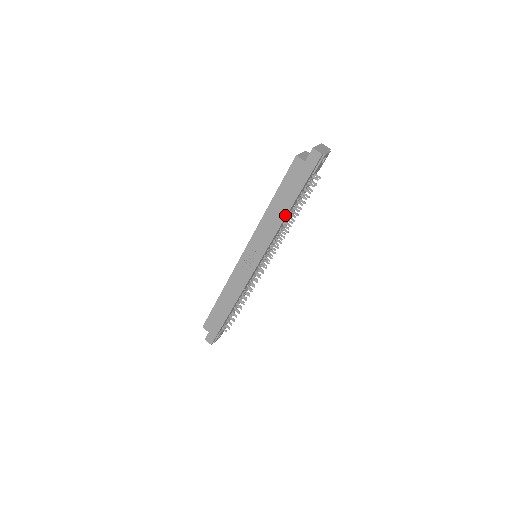
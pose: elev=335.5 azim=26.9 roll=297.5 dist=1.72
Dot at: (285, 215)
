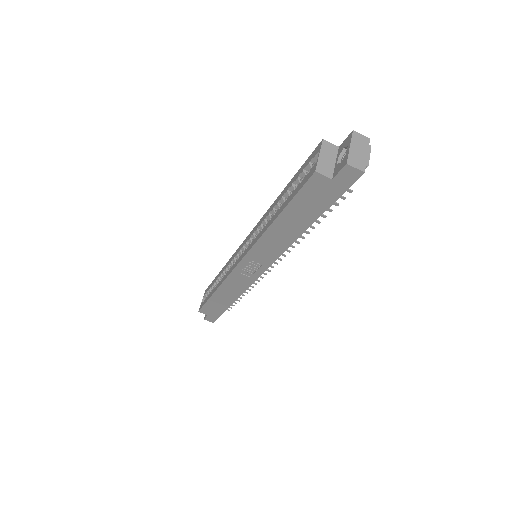
Dot at: (300, 234)
